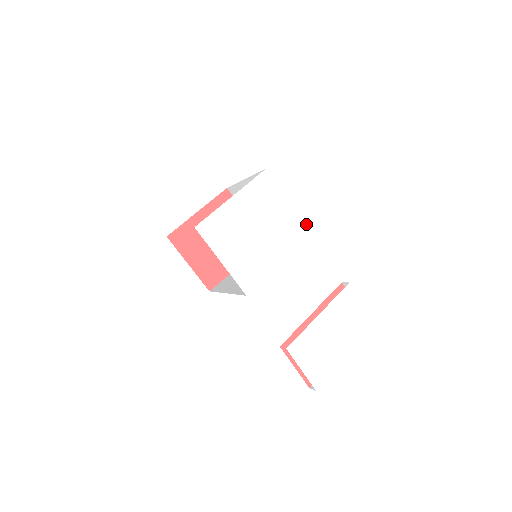
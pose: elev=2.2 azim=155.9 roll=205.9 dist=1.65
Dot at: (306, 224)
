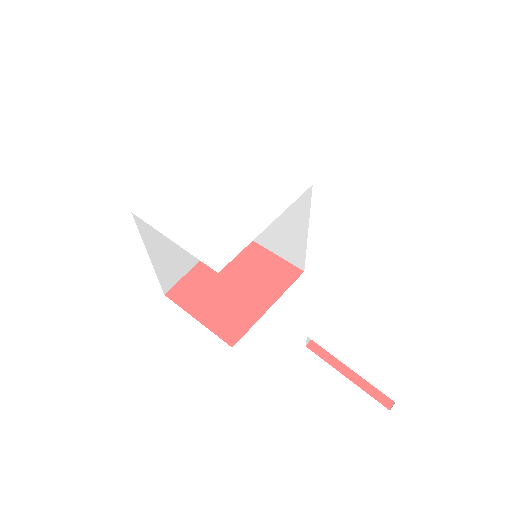
Dot at: (293, 176)
